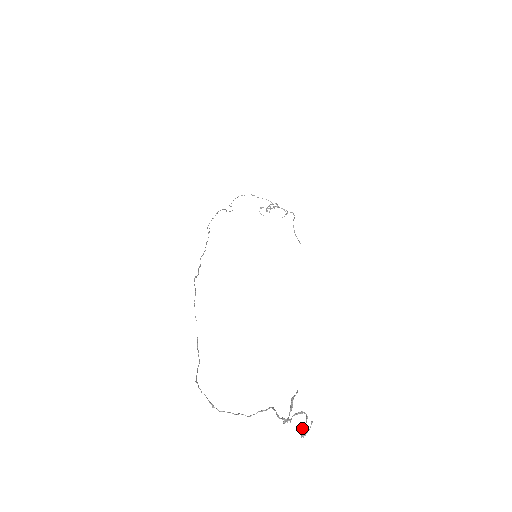
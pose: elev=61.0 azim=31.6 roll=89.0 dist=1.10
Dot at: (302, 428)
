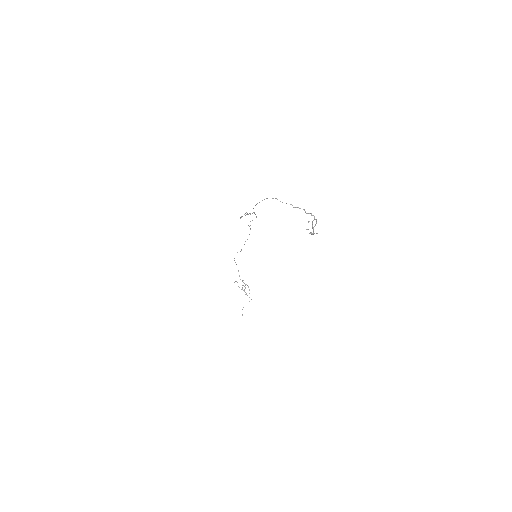
Dot at: (310, 233)
